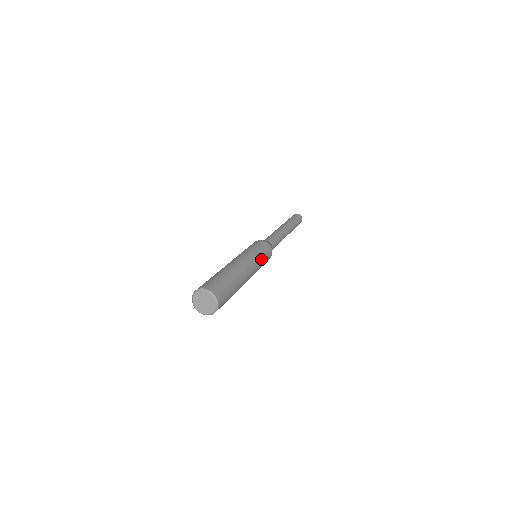
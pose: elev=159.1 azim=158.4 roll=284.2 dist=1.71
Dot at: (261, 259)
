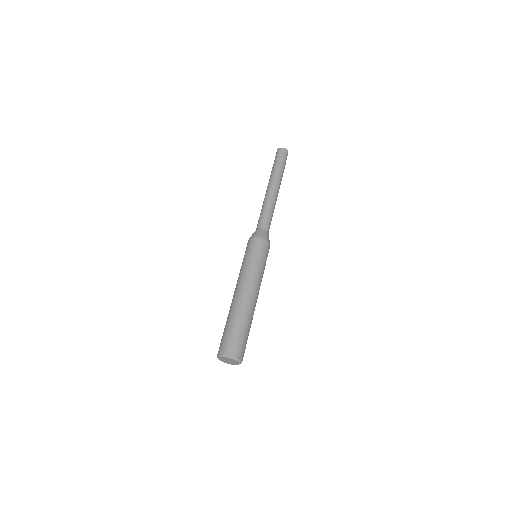
Dot at: (261, 266)
